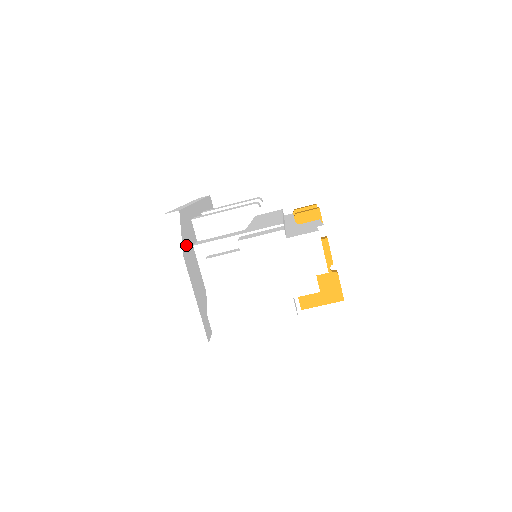
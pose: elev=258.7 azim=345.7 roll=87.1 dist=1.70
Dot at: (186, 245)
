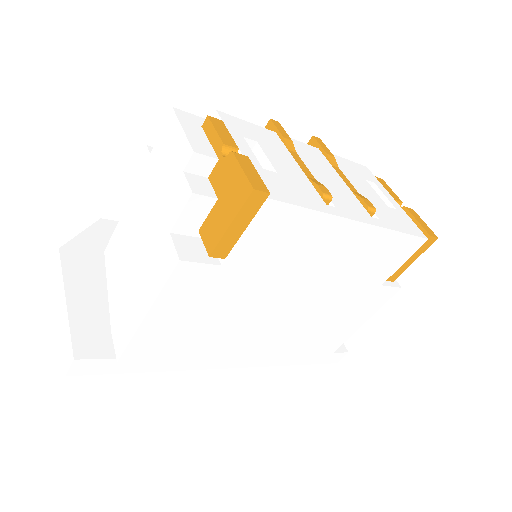
Dot at: (92, 247)
